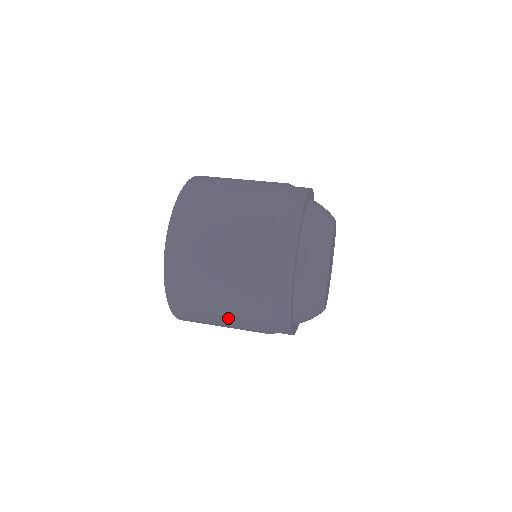
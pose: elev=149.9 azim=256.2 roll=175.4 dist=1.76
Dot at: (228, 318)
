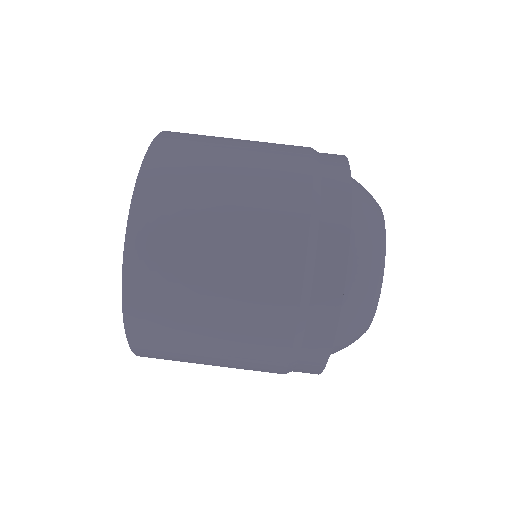
Dot at: occluded
